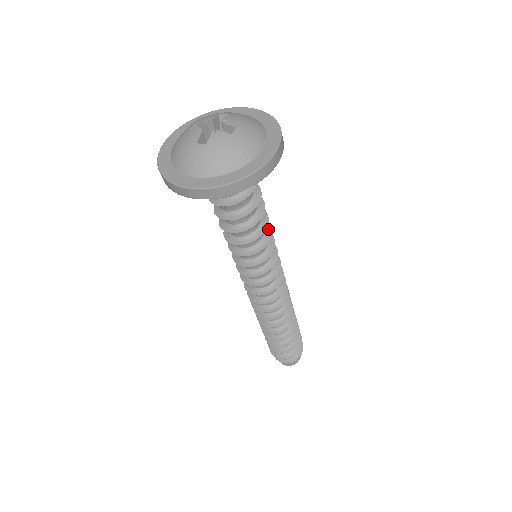
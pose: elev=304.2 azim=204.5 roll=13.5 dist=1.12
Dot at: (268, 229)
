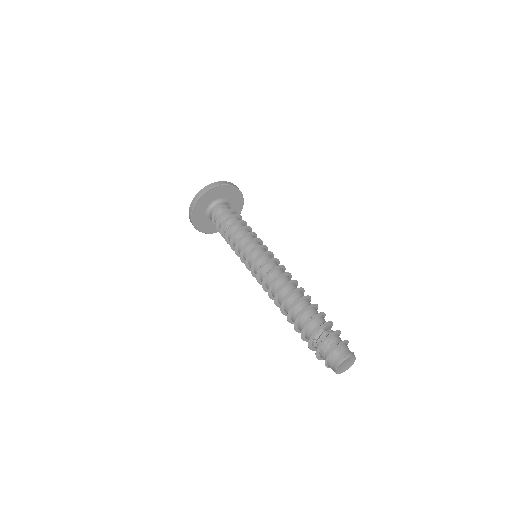
Dot at: (254, 234)
